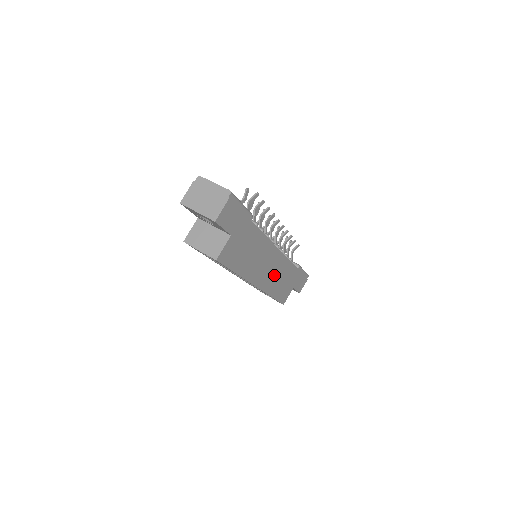
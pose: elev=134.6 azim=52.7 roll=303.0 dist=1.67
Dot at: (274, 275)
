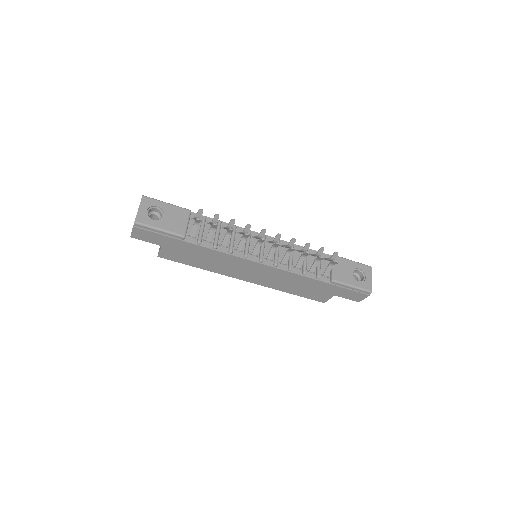
Dot at: (274, 279)
